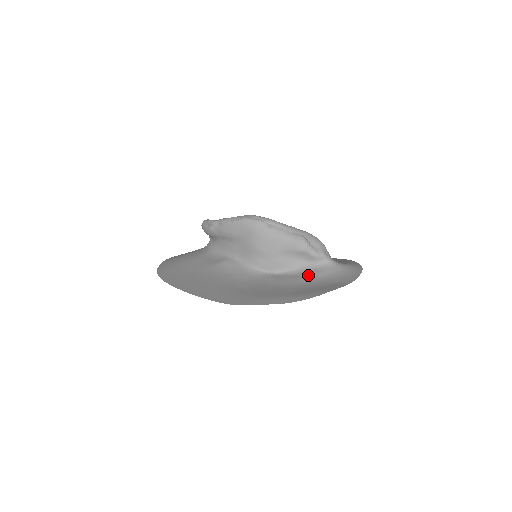
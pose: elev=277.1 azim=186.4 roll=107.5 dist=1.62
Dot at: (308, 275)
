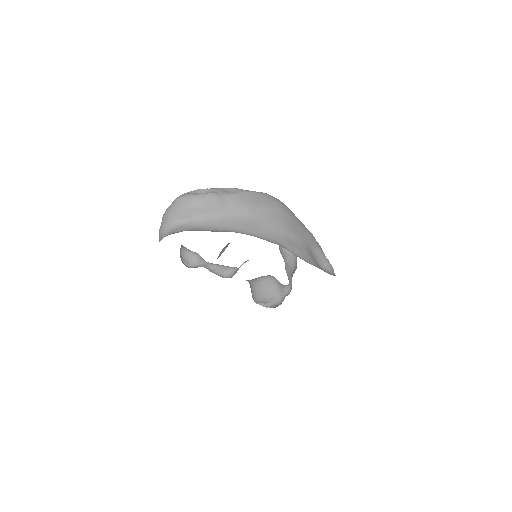
Dot at: occluded
